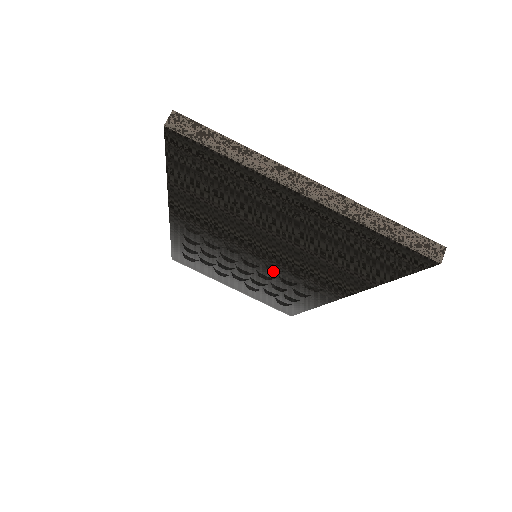
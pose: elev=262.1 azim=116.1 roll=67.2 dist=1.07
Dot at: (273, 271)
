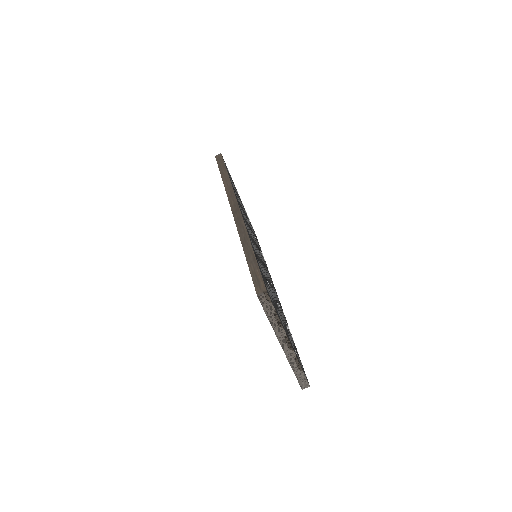
Dot at: occluded
